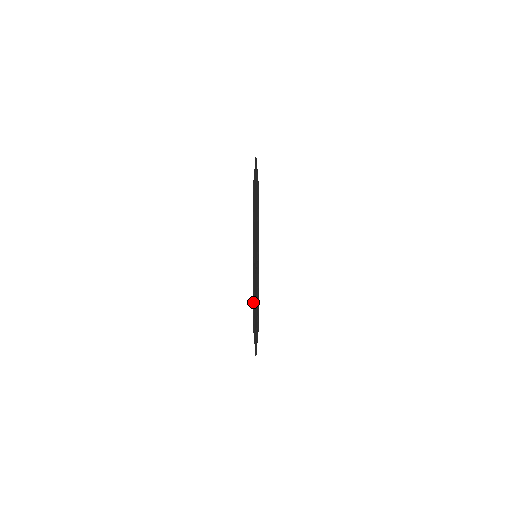
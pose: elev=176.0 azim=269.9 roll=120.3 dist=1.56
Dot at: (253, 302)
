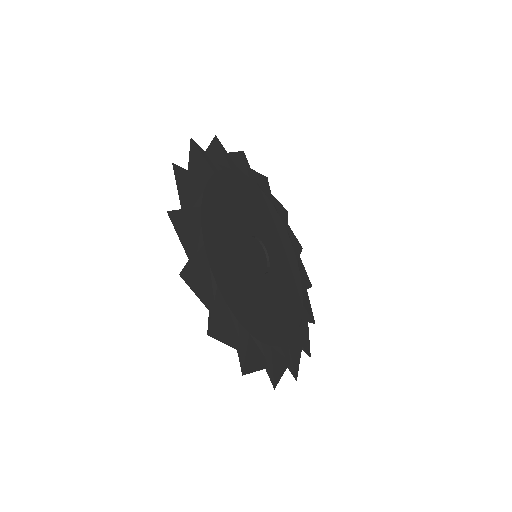
Dot at: occluded
